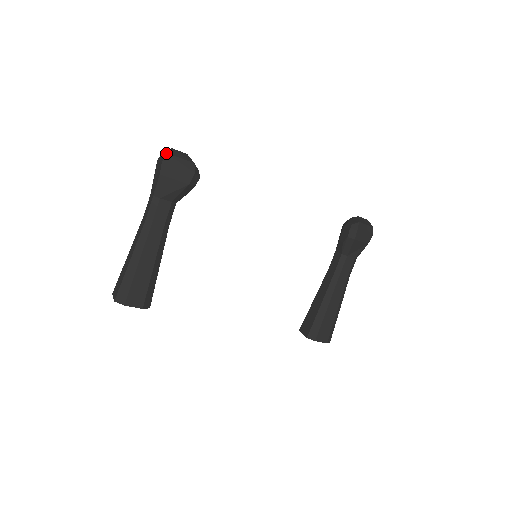
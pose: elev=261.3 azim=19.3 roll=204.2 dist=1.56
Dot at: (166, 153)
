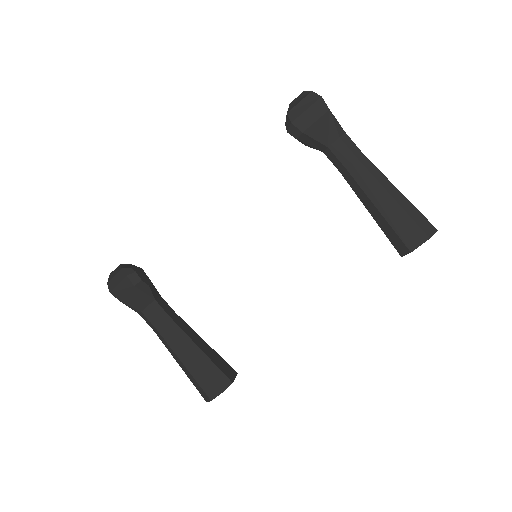
Dot at: (108, 283)
